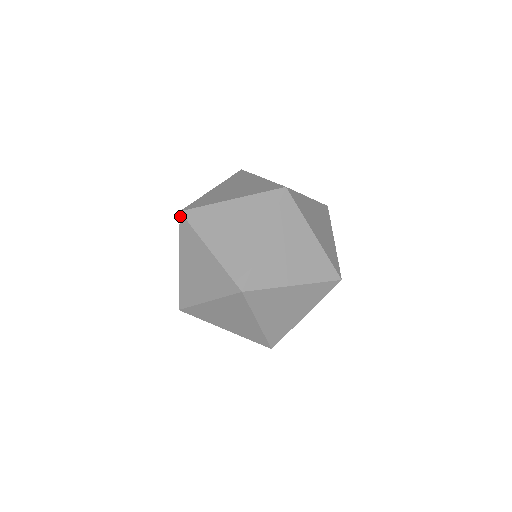
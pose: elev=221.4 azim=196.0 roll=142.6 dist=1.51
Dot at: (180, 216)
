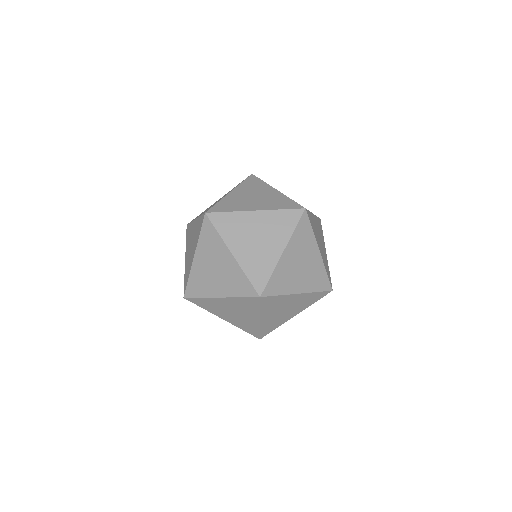
Dot at: (205, 217)
